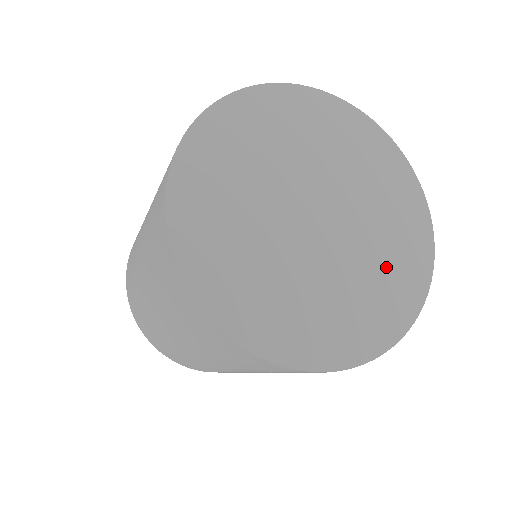
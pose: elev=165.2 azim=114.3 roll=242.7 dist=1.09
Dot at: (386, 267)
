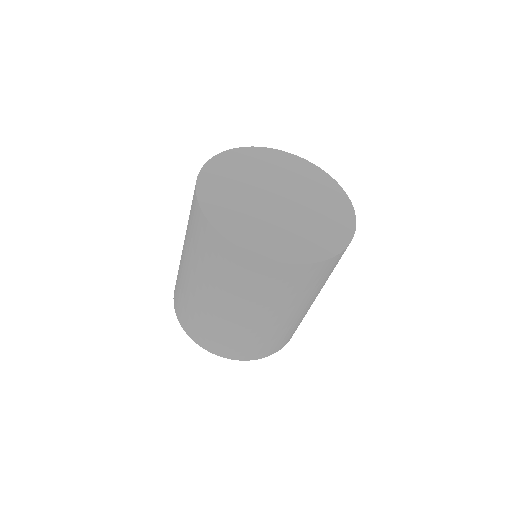
Dot at: (321, 227)
